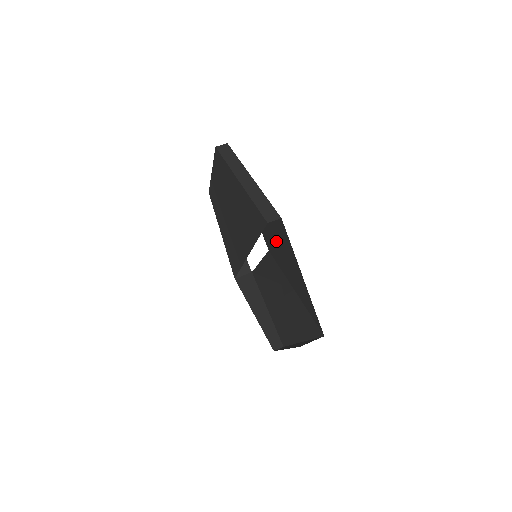
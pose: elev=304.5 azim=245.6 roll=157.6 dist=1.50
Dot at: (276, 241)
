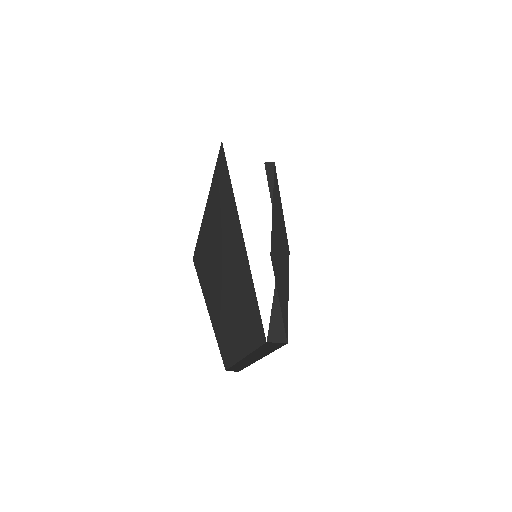
Dot at: occluded
